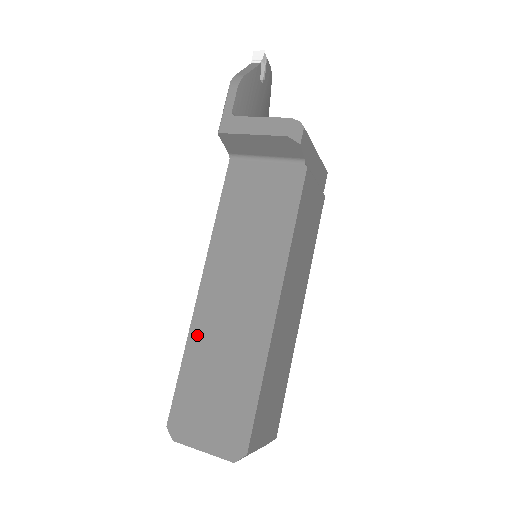
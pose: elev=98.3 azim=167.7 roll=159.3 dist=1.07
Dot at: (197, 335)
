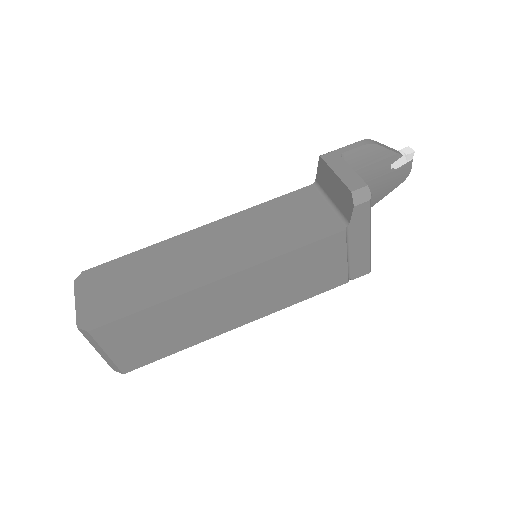
Dot at: (163, 247)
